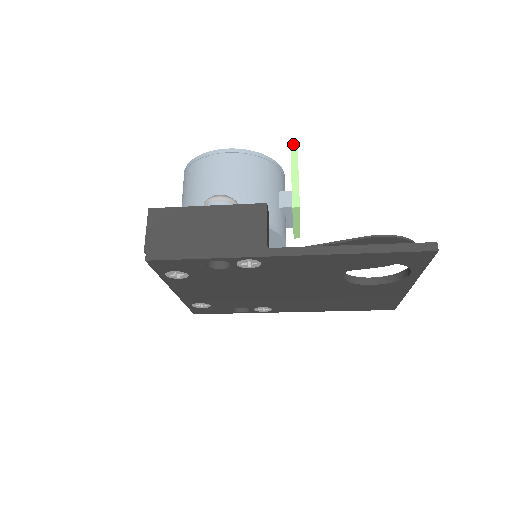
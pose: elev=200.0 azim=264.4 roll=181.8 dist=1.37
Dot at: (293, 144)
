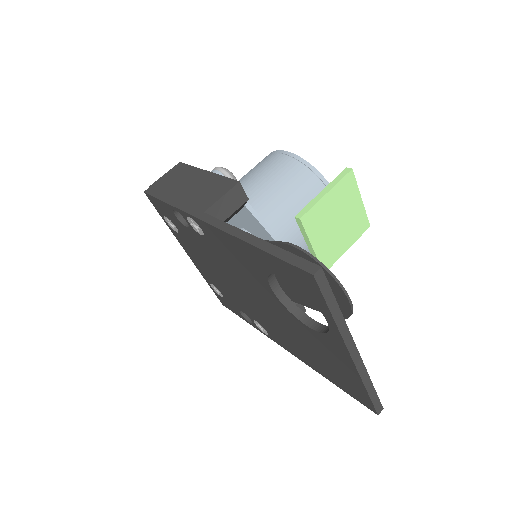
Dot at: (348, 168)
